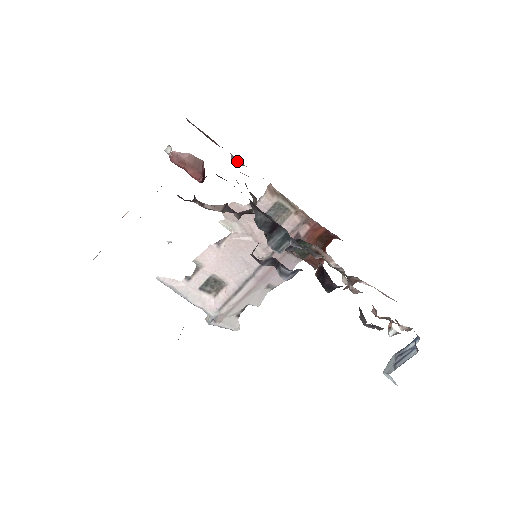
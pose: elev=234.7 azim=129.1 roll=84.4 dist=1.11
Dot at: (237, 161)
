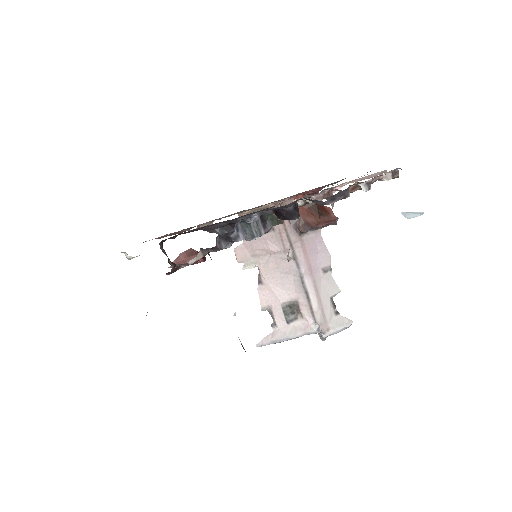
Dot at: occluded
